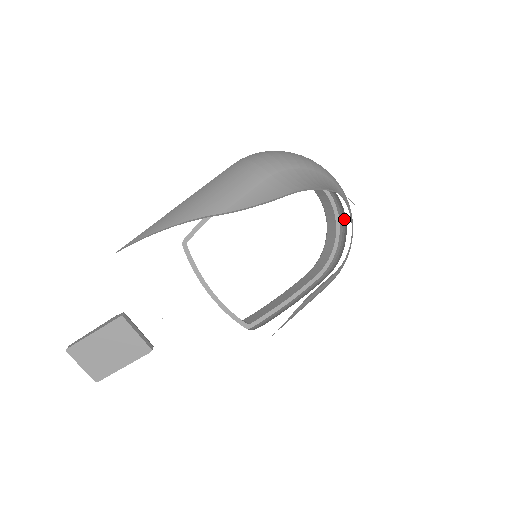
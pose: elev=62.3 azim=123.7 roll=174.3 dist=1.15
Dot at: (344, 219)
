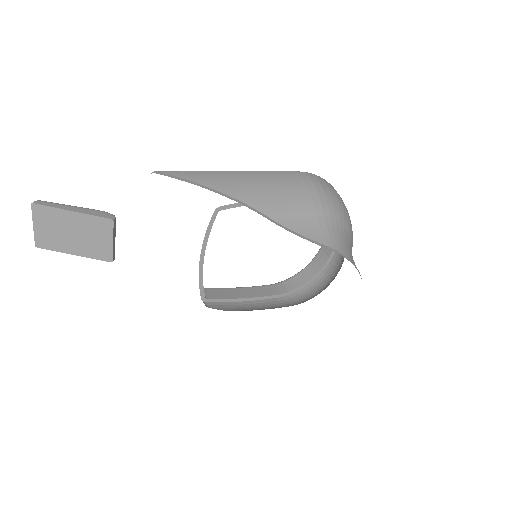
Dot at: (331, 273)
